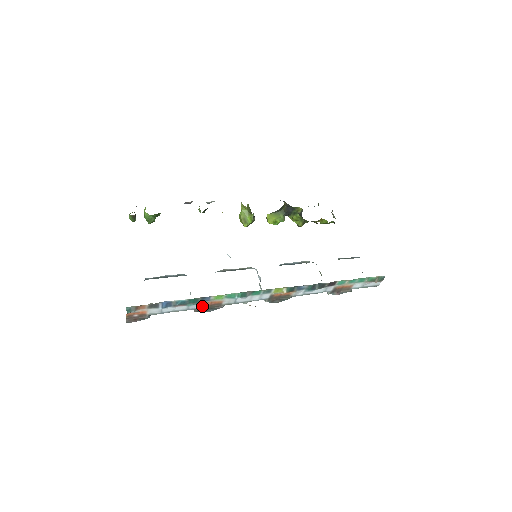
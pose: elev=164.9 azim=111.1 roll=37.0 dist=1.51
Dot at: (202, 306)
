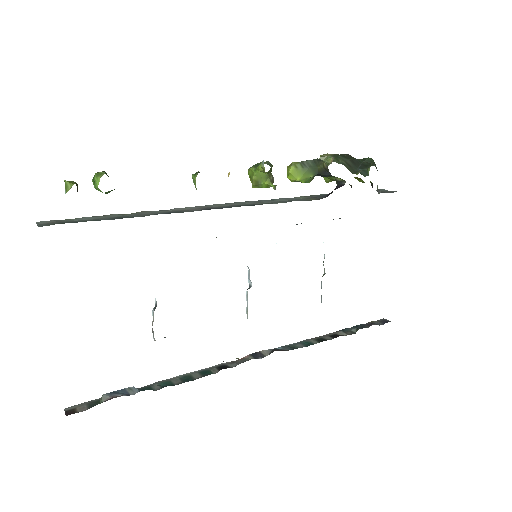
Dot at: occluded
